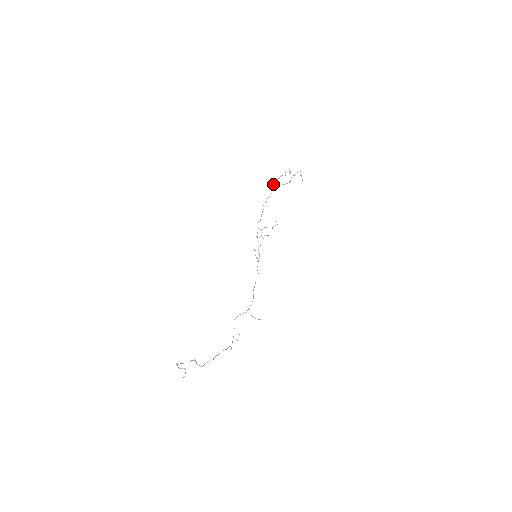
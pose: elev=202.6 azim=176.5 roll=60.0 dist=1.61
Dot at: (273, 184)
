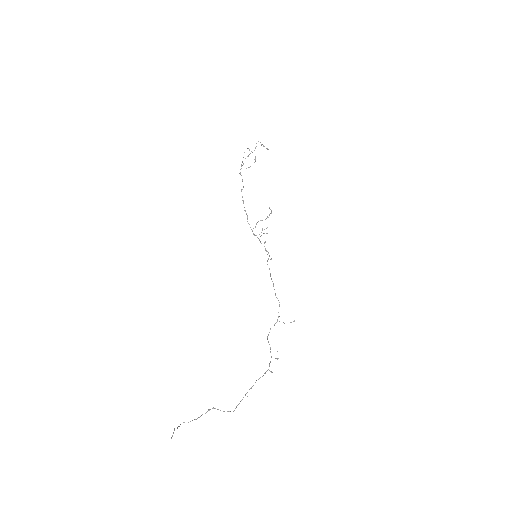
Dot at: (239, 173)
